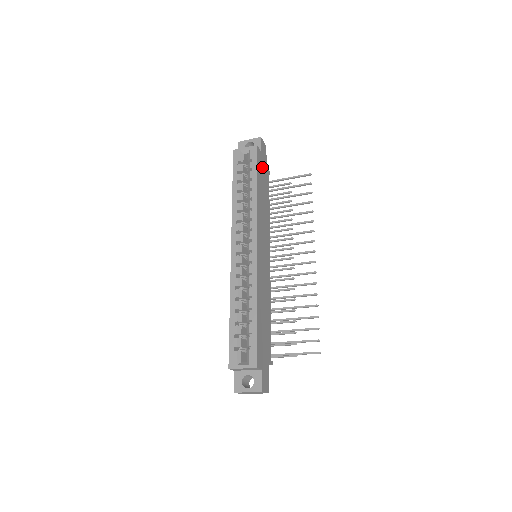
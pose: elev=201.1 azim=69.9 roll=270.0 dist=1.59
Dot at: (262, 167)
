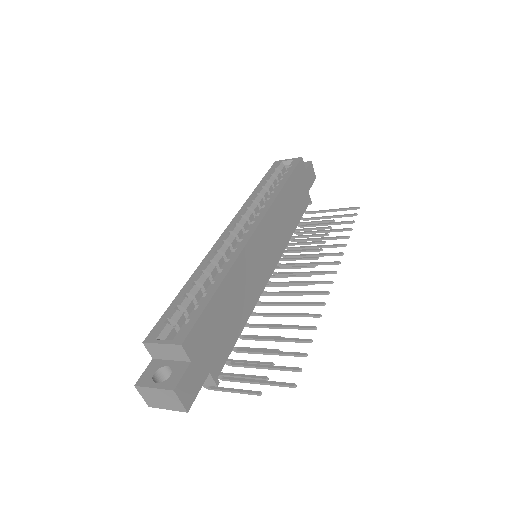
Dot at: (302, 183)
